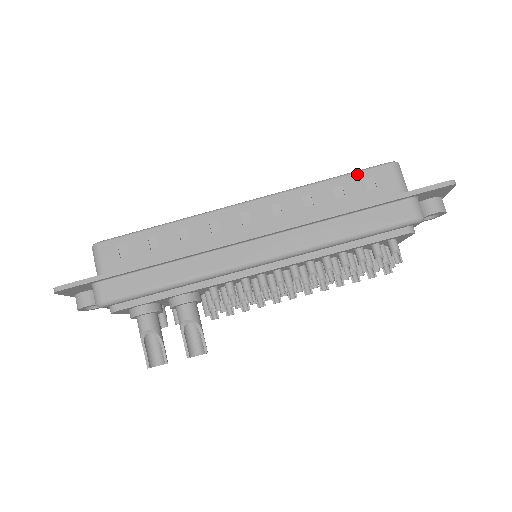
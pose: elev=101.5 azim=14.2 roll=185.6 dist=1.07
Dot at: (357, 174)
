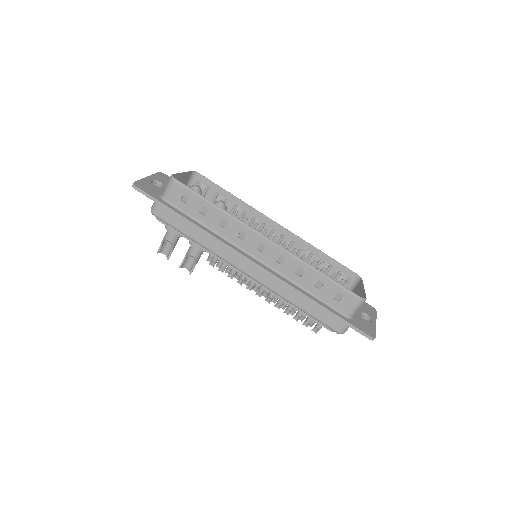
Dot at: (338, 286)
